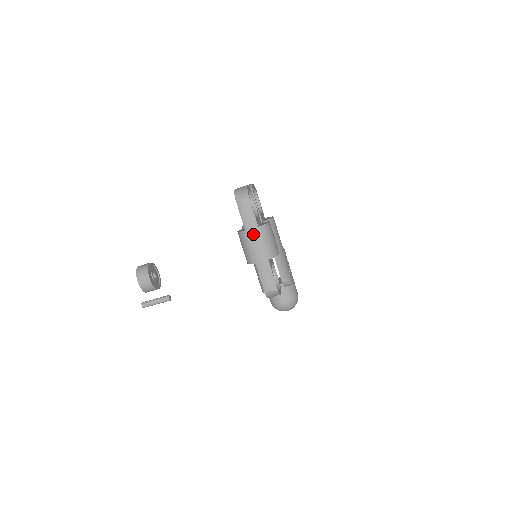
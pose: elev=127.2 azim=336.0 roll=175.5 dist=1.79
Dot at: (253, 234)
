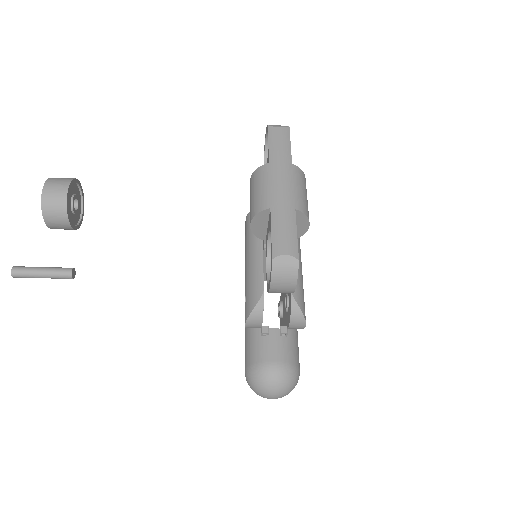
Dot at: (281, 168)
